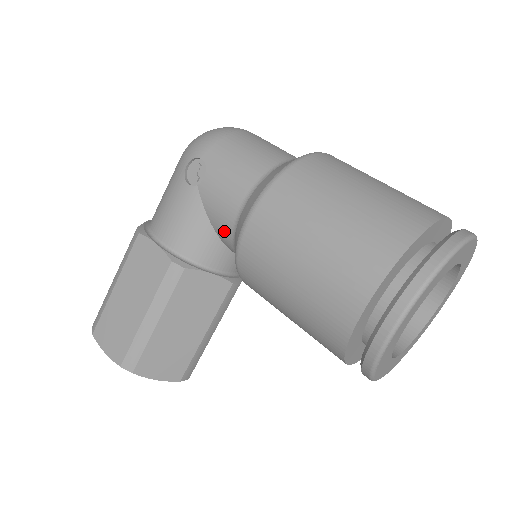
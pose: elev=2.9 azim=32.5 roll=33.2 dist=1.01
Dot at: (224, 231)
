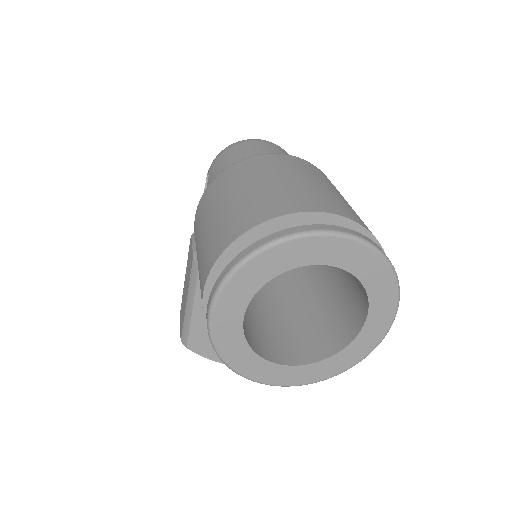
Dot at: occluded
